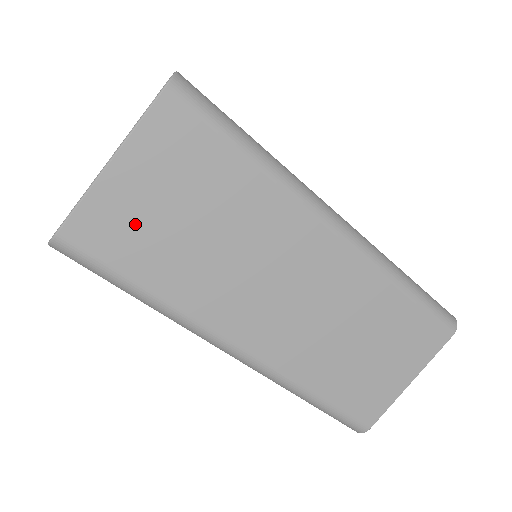
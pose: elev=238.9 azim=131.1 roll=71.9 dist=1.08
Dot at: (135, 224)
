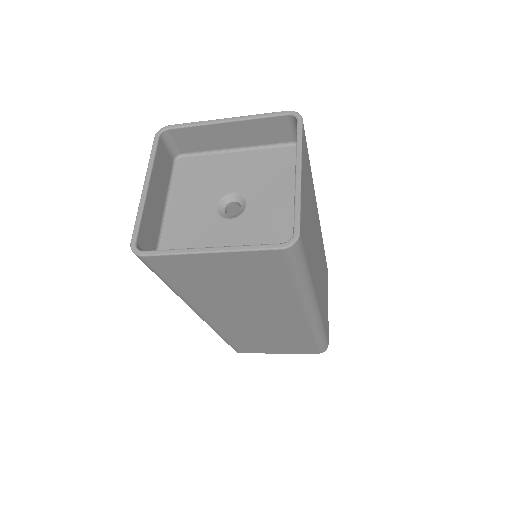
Dot at: (197, 273)
